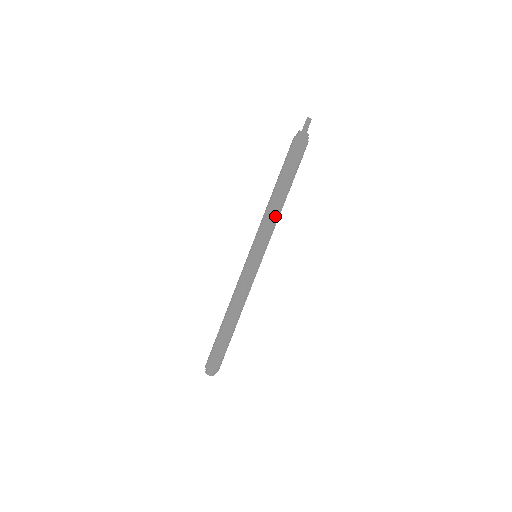
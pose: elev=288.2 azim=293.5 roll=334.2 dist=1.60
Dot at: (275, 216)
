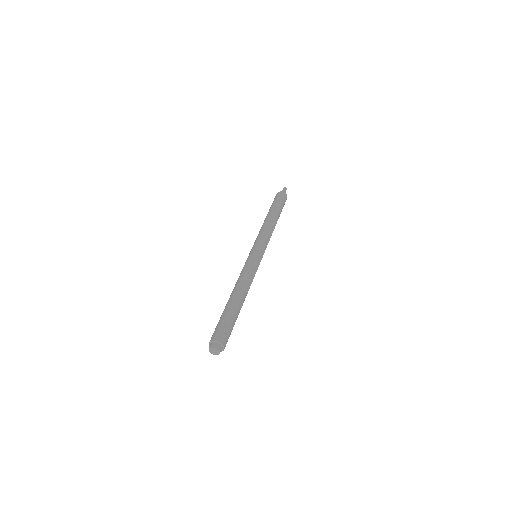
Dot at: (270, 229)
